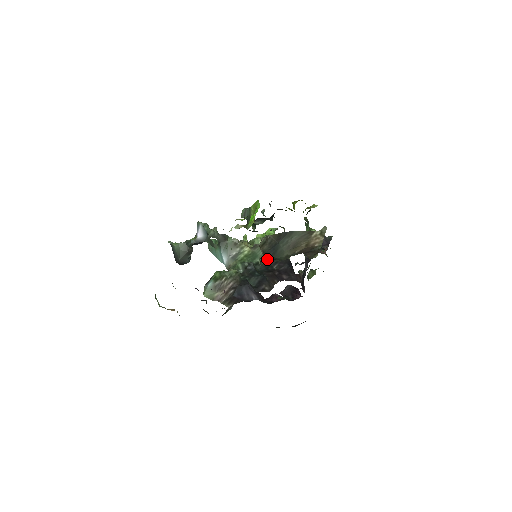
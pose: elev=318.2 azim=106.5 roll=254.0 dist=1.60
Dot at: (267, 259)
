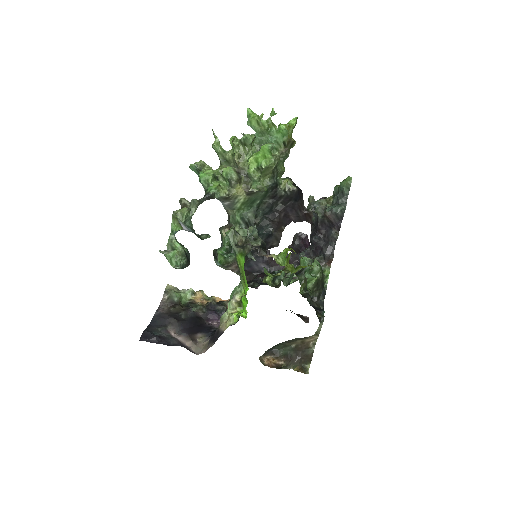
Dot at: (269, 197)
